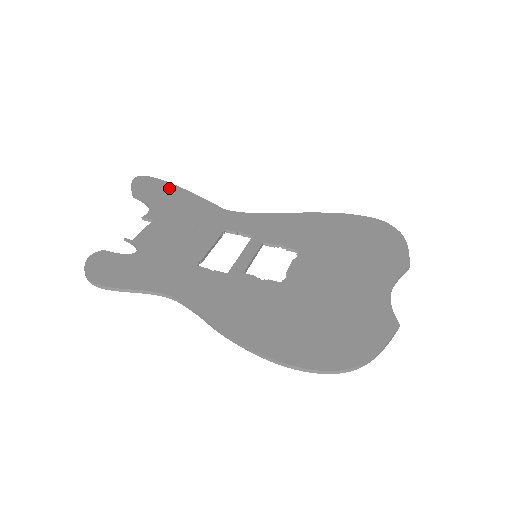
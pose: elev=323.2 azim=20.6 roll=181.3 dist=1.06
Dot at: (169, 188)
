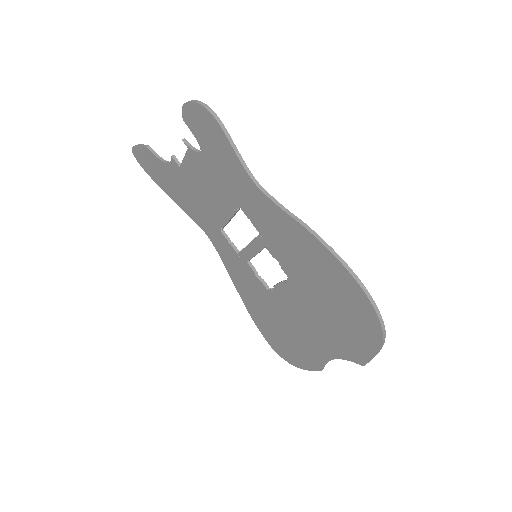
Dot at: occluded
